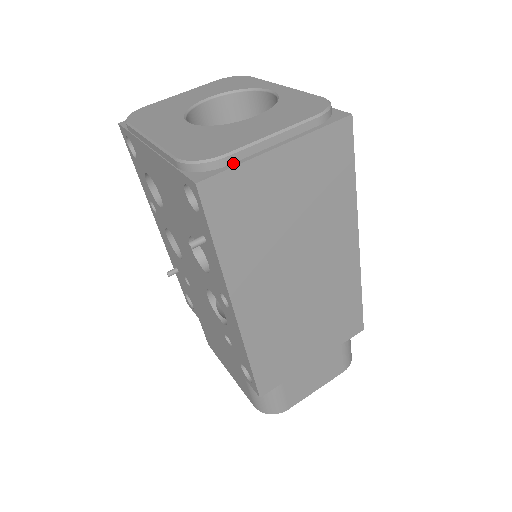
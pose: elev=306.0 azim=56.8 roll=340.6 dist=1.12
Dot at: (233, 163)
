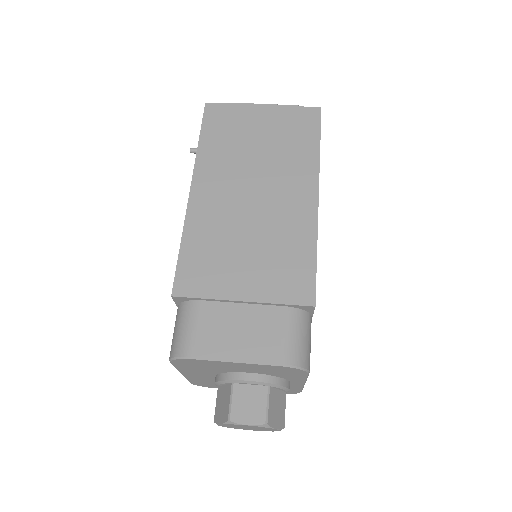
Dot at: (233, 106)
